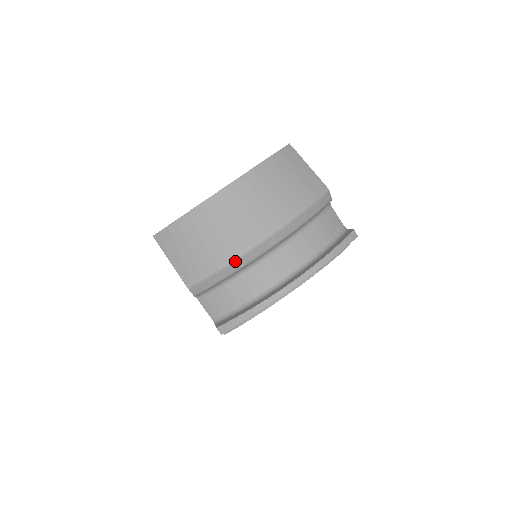
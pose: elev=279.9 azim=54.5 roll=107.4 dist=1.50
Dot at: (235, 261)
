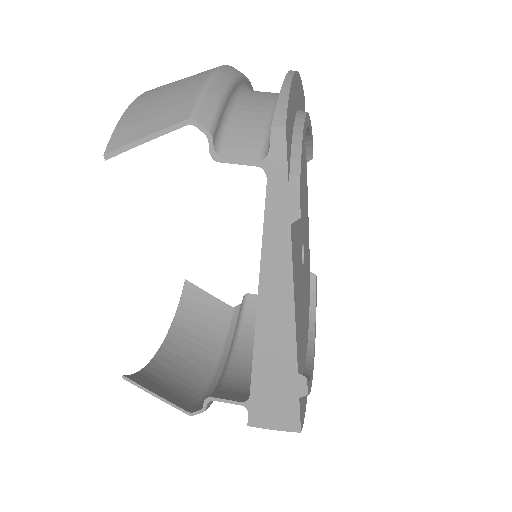
Dot at: (217, 75)
